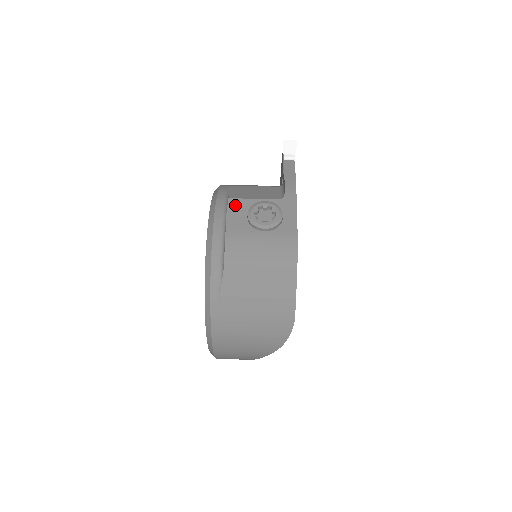
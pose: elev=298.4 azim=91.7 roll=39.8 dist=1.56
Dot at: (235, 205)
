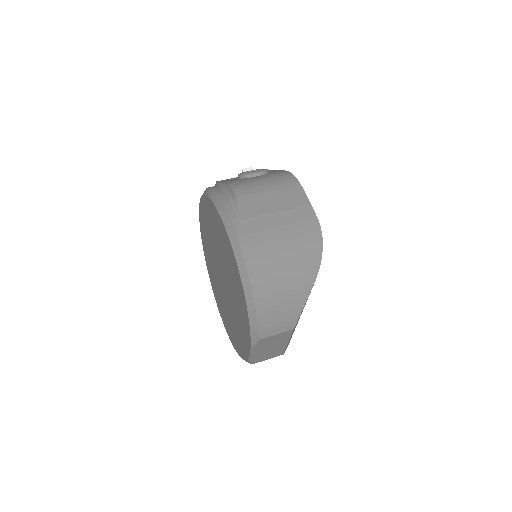
Dot at: (224, 180)
